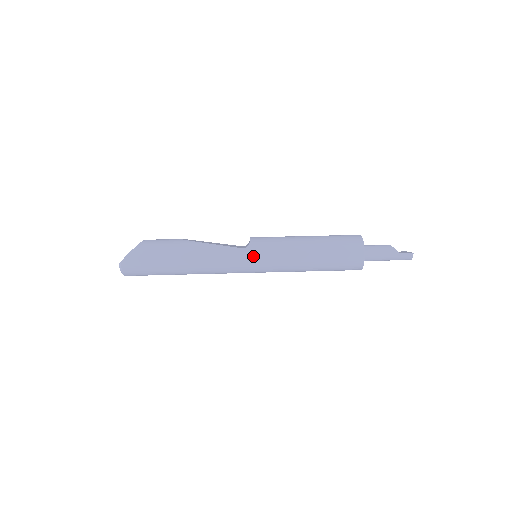
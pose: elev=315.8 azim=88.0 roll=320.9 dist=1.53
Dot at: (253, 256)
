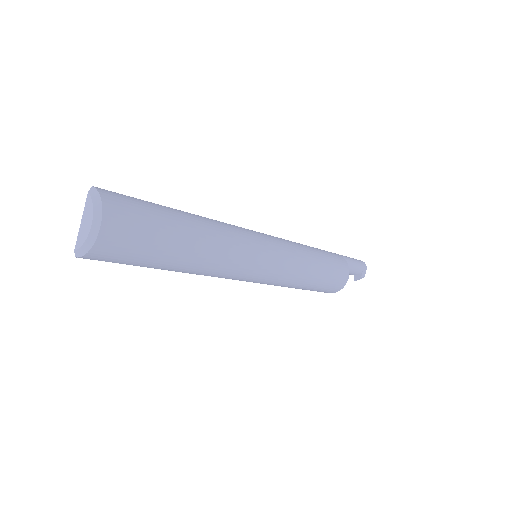
Dot at: occluded
